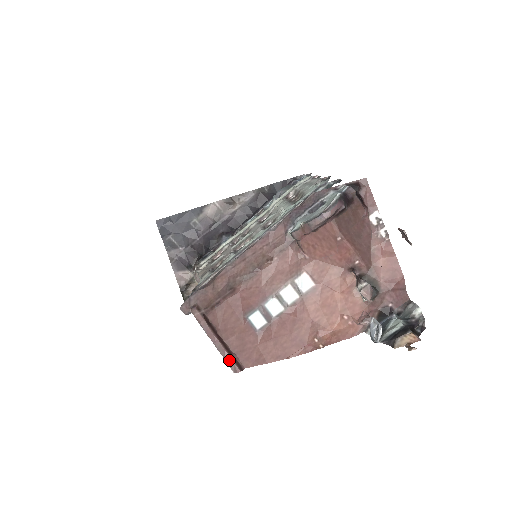
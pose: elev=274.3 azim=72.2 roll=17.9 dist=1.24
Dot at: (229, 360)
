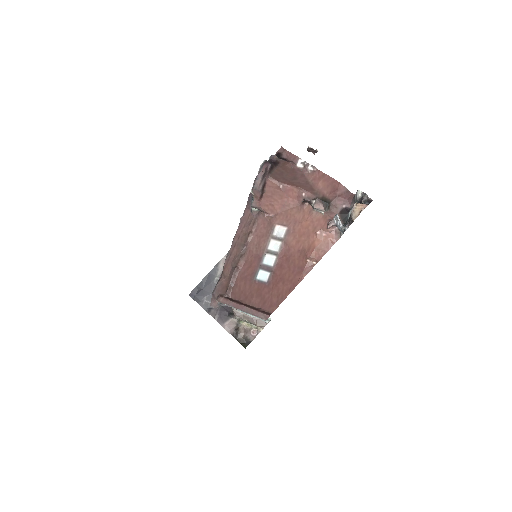
Dot at: (258, 314)
